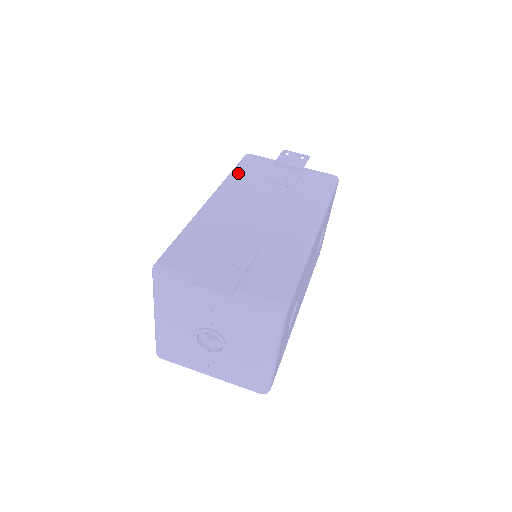
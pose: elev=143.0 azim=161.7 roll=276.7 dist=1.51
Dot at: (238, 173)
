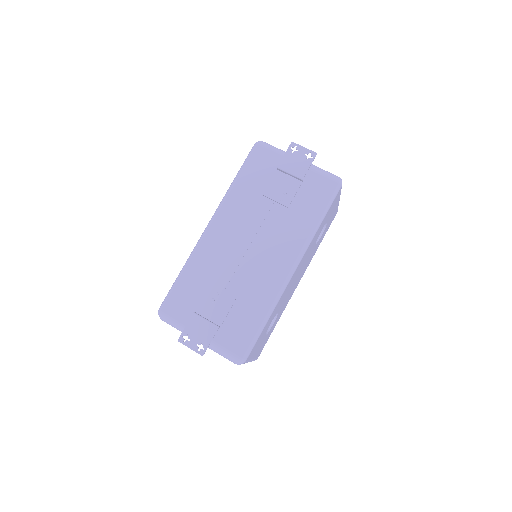
Dot at: (240, 182)
